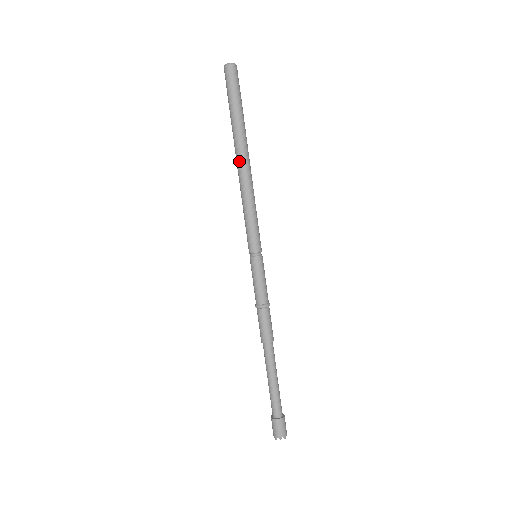
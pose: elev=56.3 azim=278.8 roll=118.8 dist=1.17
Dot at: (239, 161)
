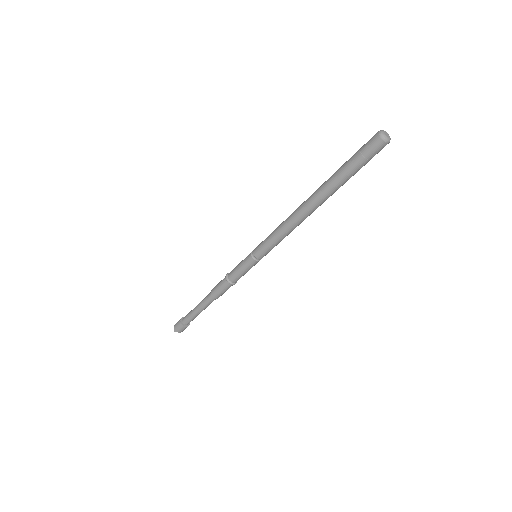
Dot at: (310, 207)
